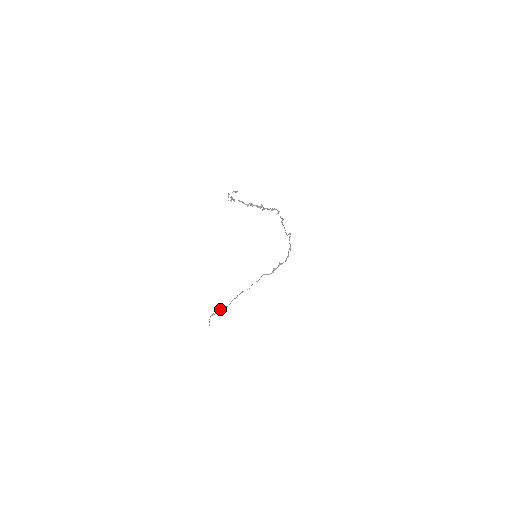
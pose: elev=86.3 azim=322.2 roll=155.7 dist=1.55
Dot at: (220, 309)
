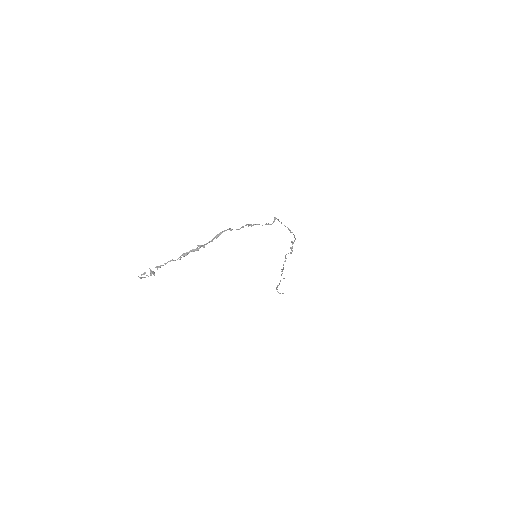
Dot at: occluded
